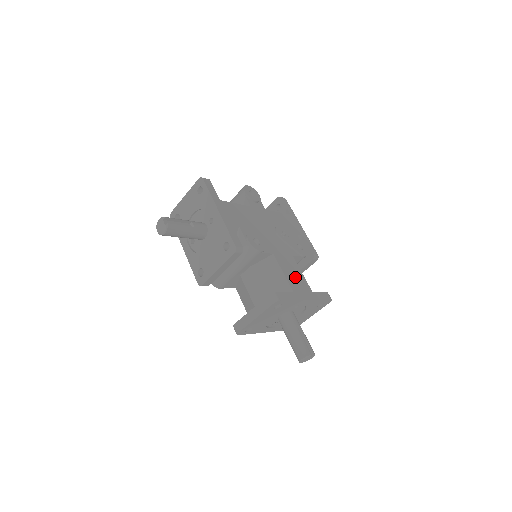
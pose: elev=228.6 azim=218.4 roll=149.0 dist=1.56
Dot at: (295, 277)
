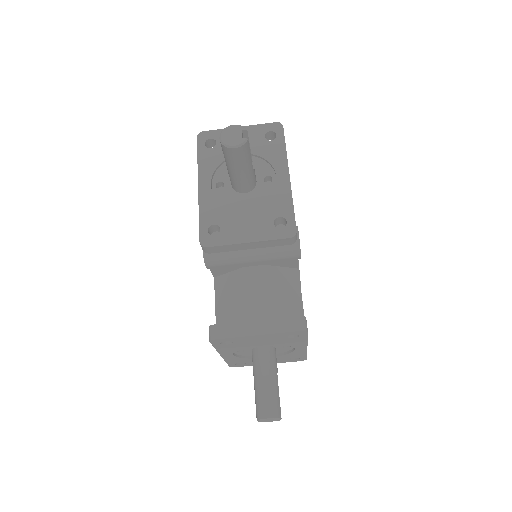
Dot at: occluded
